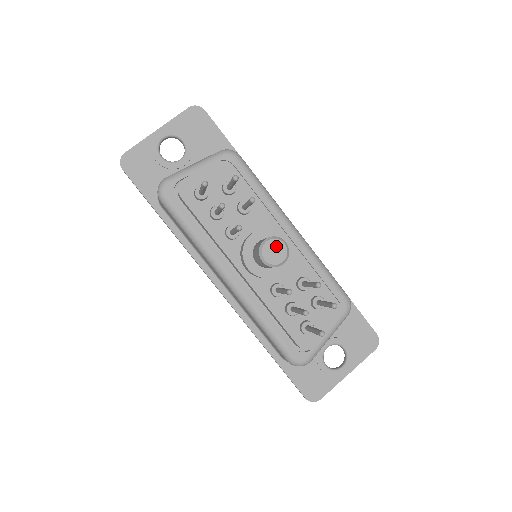
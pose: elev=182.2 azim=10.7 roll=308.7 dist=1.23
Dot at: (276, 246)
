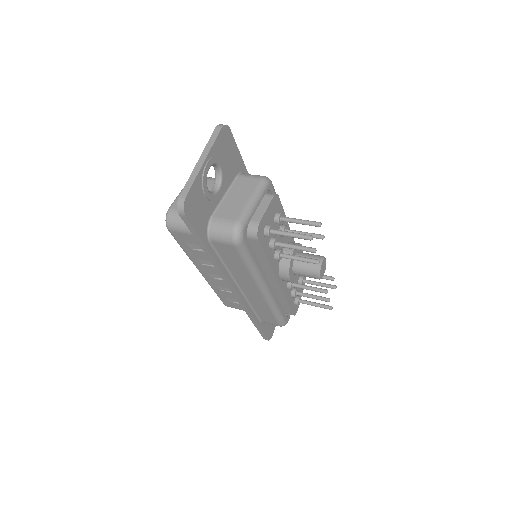
Dot at: (324, 264)
